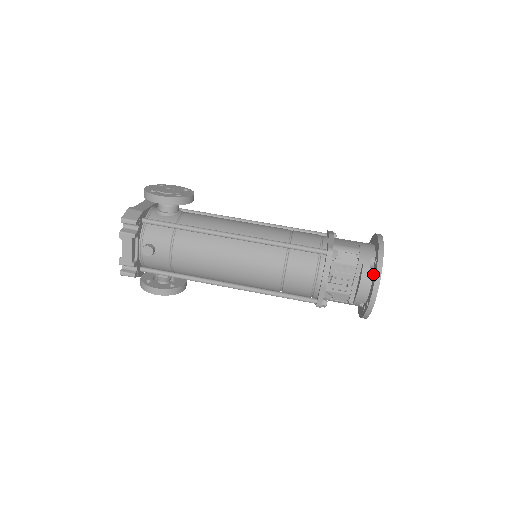
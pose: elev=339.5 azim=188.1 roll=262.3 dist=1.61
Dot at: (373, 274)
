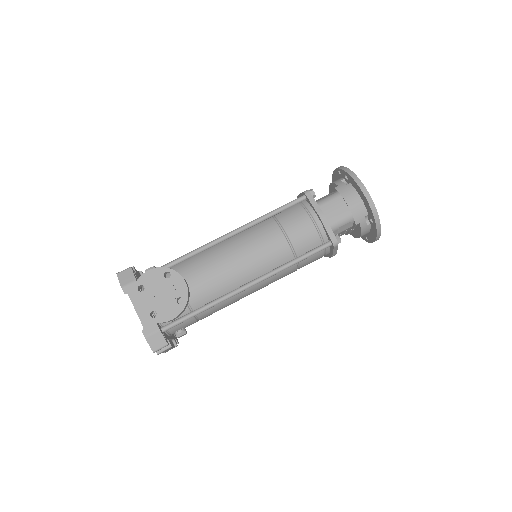
Dot at: (370, 227)
